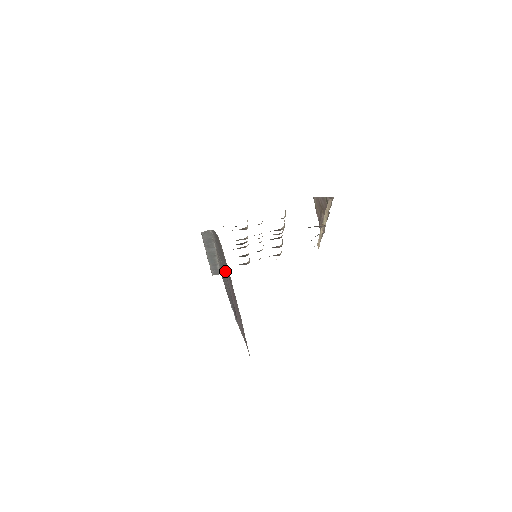
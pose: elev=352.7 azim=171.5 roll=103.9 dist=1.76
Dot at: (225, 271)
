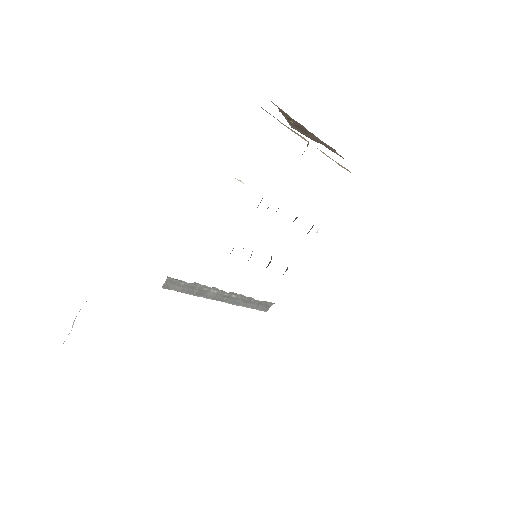
Dot at: occluded
